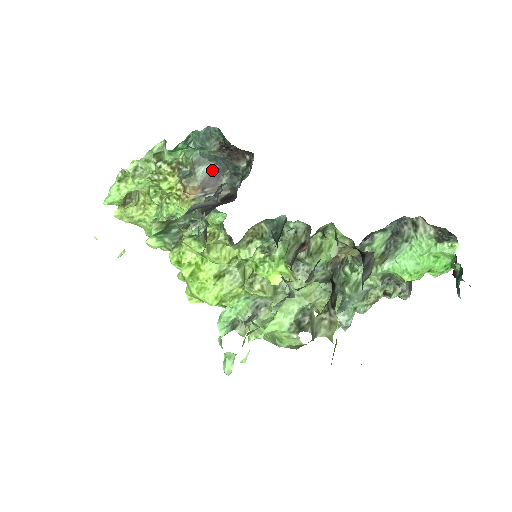
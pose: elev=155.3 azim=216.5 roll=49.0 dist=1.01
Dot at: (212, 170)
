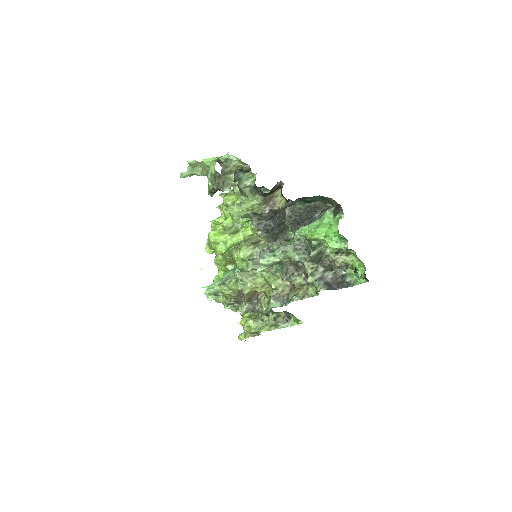
Dot at: occluded
